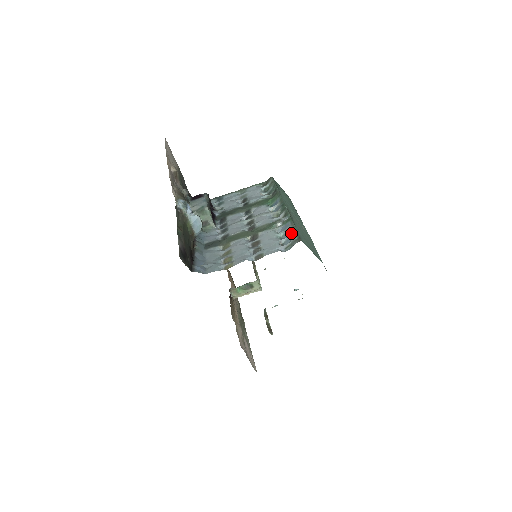
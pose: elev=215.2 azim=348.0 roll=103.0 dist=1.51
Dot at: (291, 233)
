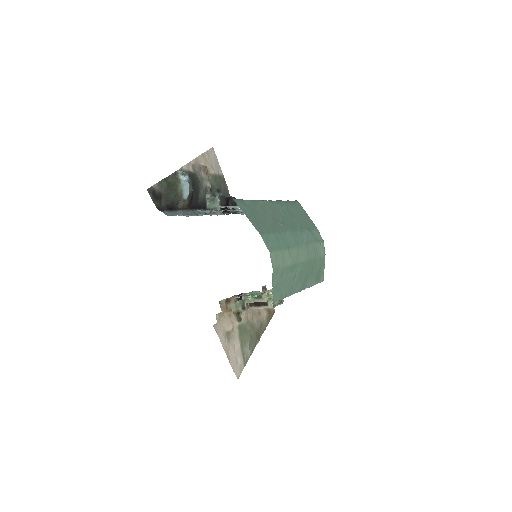
Dot at: occluded
